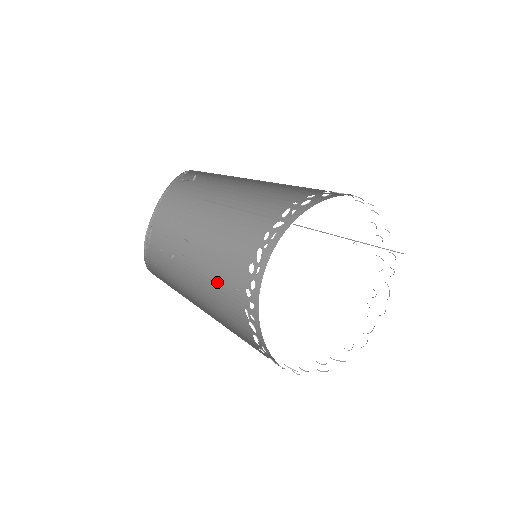
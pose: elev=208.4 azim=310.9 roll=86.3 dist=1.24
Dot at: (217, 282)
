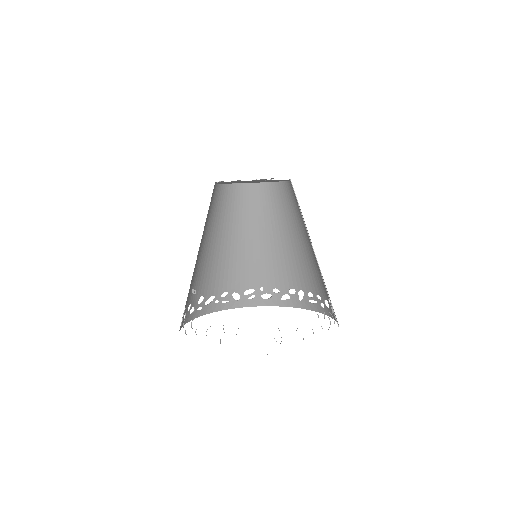
Dot at: (197, 265)
